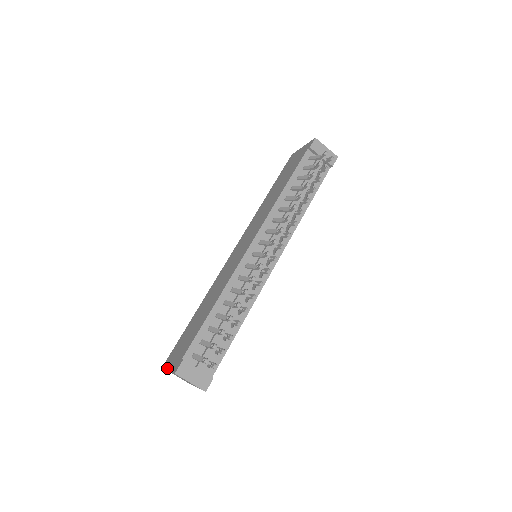
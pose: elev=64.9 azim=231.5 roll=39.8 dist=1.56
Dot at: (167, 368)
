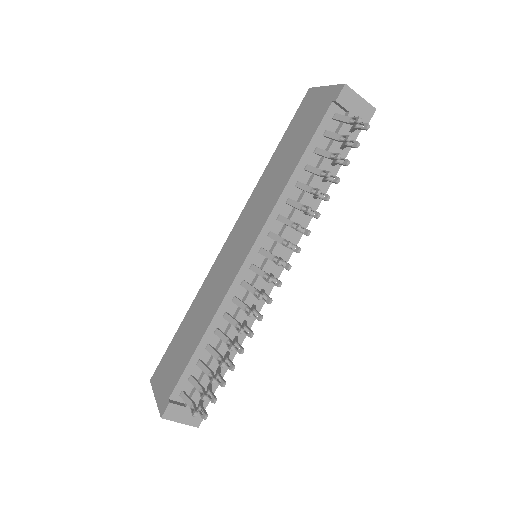
Dot at: (154, 393)
